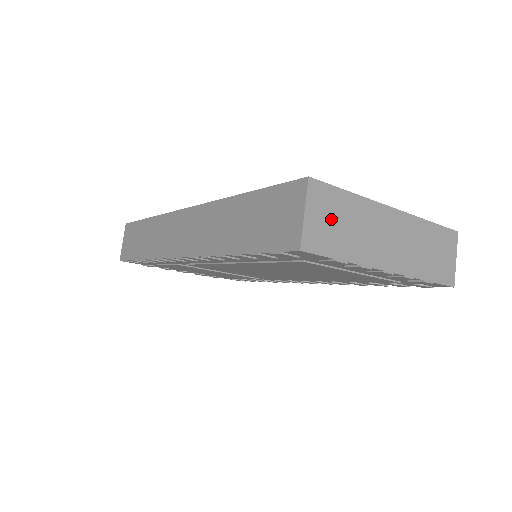
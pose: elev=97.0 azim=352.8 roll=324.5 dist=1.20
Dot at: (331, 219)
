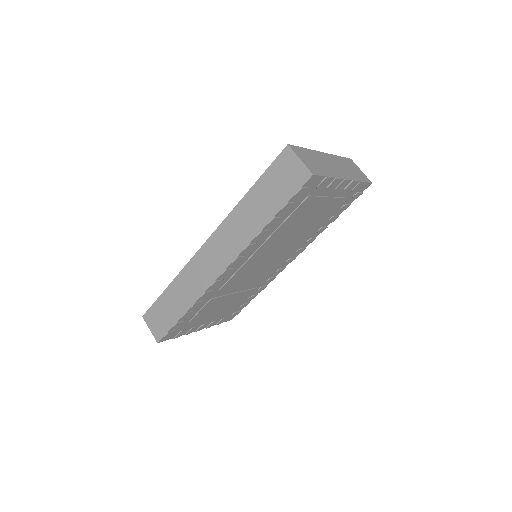
Dot at: (310, 160)
